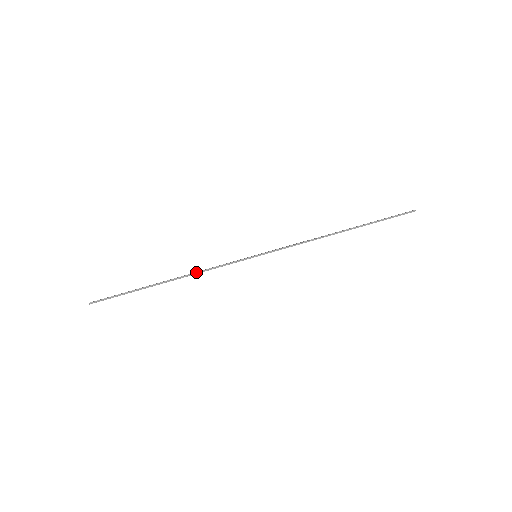
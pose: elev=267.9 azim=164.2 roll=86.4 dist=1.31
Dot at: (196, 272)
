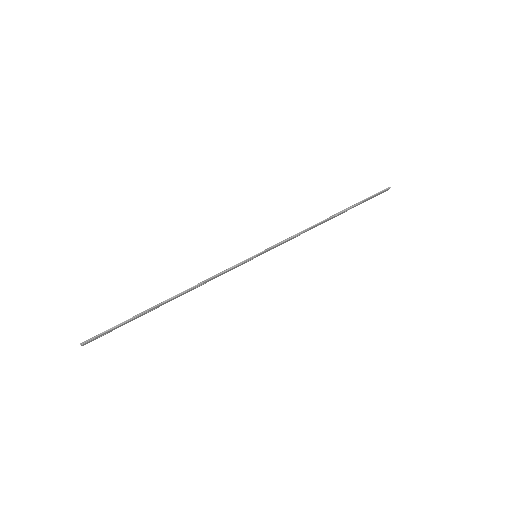
Dot at: (198, 283)
